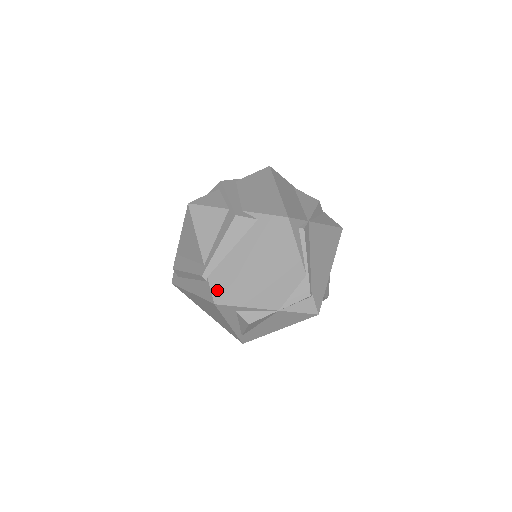
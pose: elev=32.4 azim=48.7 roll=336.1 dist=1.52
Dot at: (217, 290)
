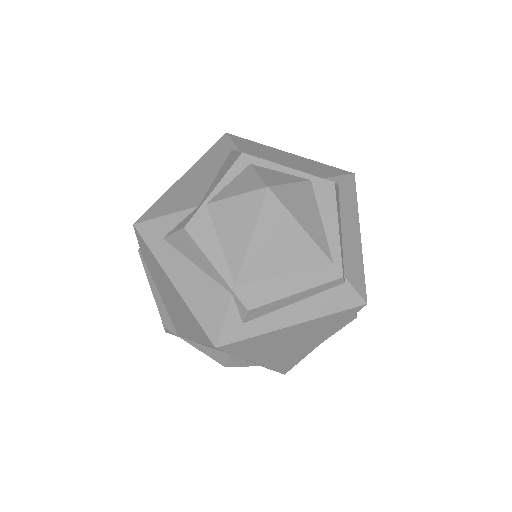
Dot at: (360, 285)
